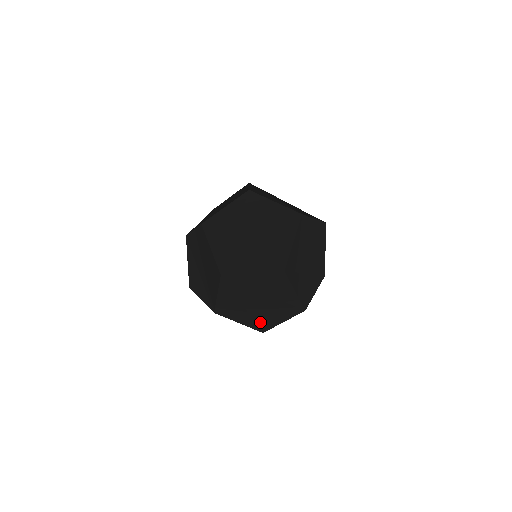
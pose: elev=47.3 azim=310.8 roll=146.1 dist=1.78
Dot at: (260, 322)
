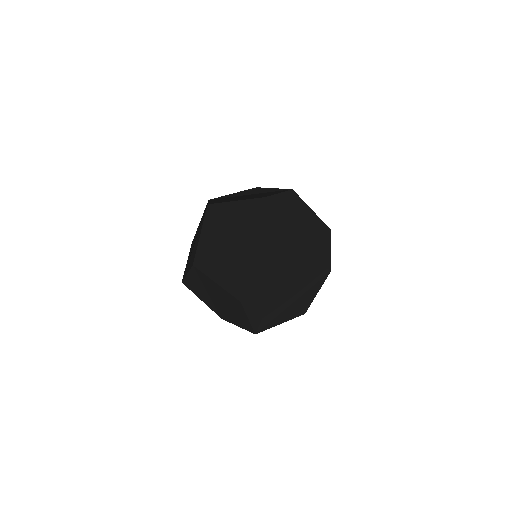
Dot at: occluded
